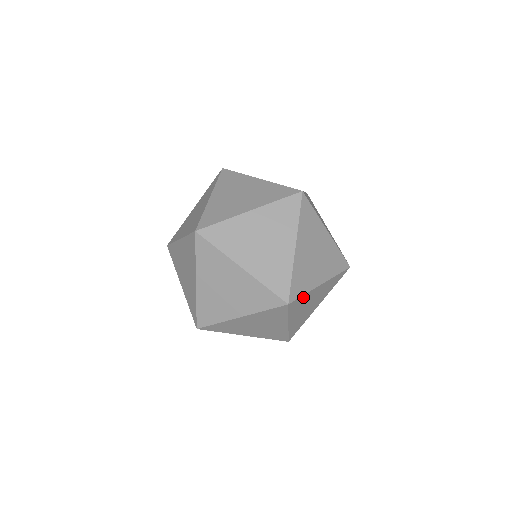
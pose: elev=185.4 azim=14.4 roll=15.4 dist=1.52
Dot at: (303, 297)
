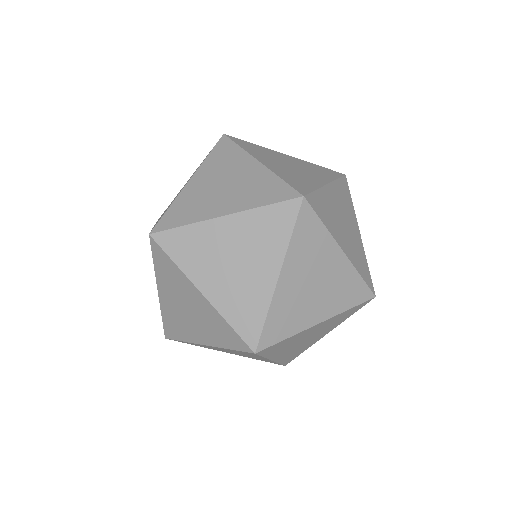
Dot at: (186, 232)
